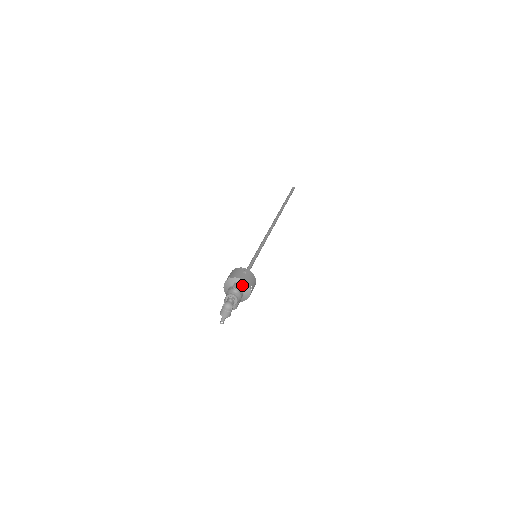
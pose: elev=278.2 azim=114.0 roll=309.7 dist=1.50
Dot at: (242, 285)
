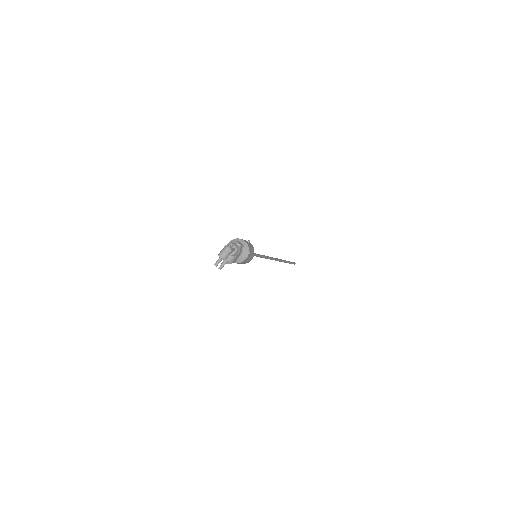
Dot at: (244, 245)
